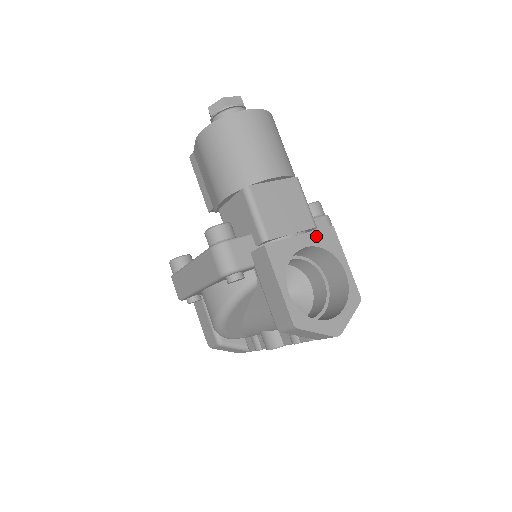
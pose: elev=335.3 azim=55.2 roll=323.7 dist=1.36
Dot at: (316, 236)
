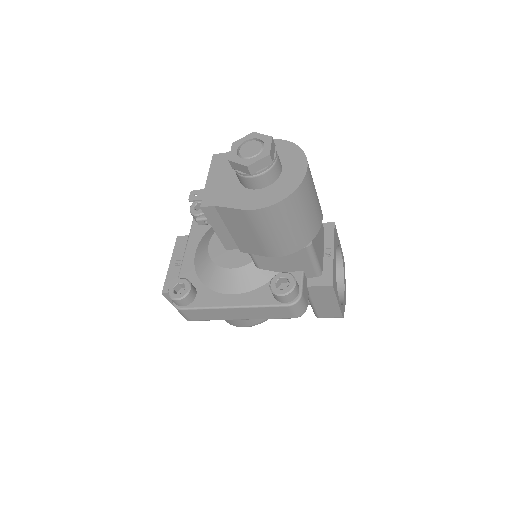
Dot at: (335, 243)
